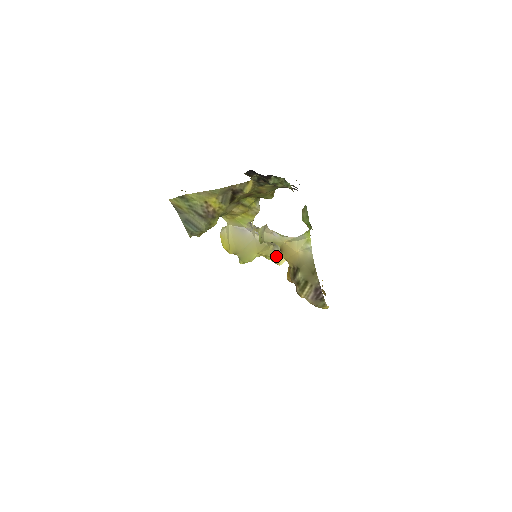
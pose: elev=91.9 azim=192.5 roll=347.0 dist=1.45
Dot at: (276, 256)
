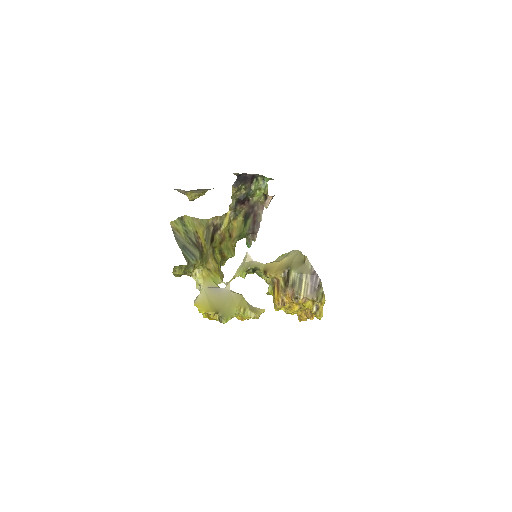
Dot at: (252, 310)
